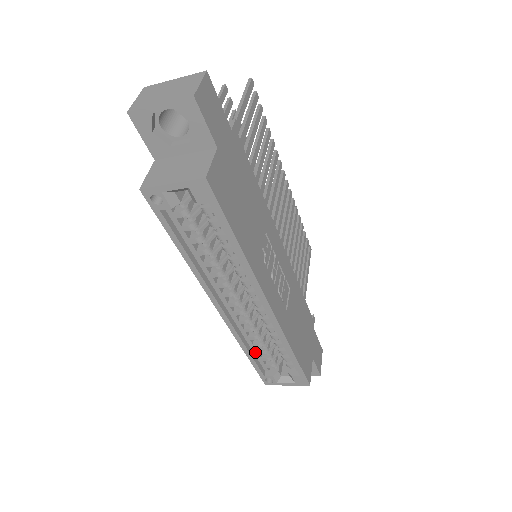
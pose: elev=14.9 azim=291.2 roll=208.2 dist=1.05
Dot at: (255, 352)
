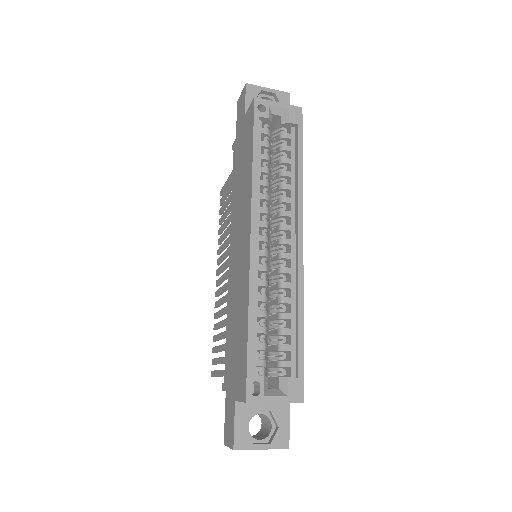
Dot at: (254, 328)
